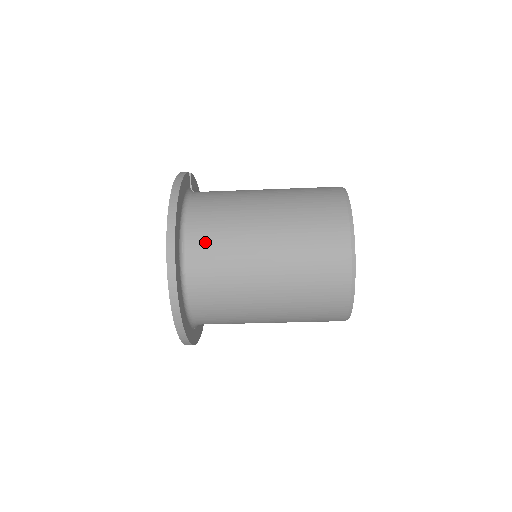
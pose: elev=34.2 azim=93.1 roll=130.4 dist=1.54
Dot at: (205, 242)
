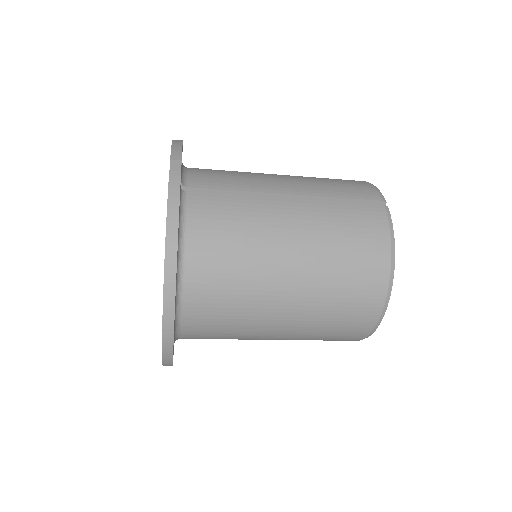
Dot at: (208, 306)
